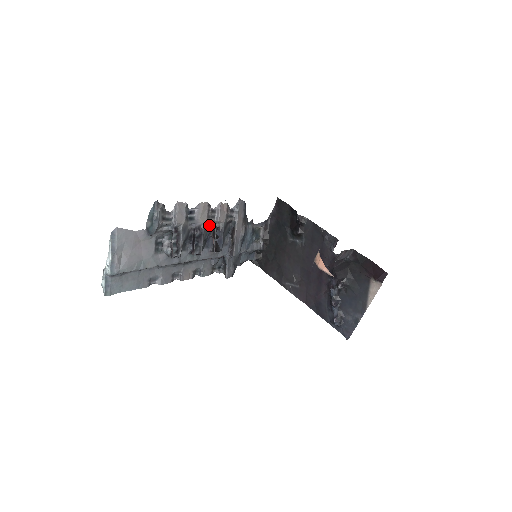
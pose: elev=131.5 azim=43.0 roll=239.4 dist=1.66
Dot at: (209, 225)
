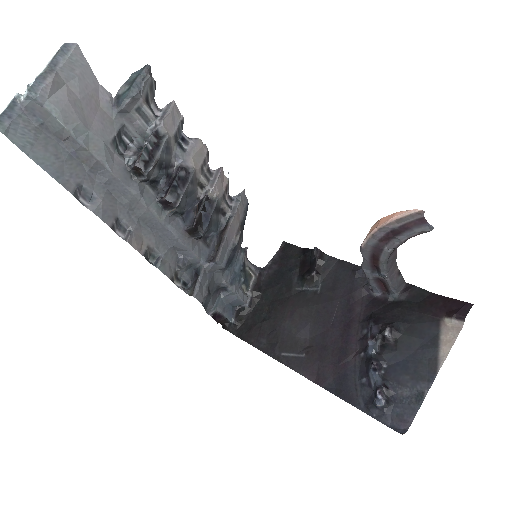
Dot at: (197, 189)
